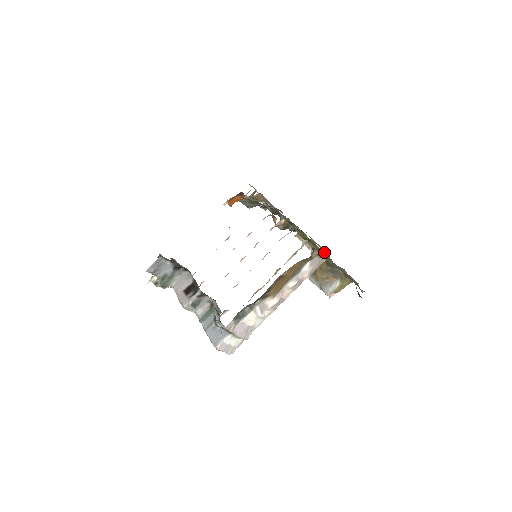
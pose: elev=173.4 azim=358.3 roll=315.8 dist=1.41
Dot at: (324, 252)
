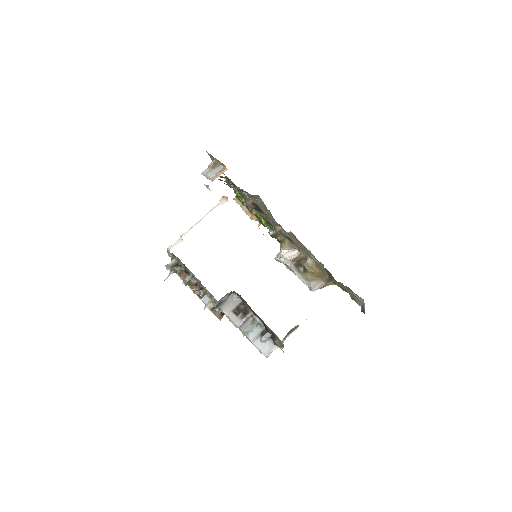
Dot at: occluded
